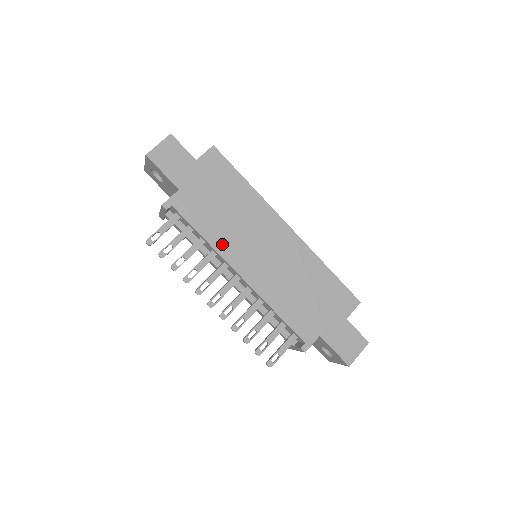
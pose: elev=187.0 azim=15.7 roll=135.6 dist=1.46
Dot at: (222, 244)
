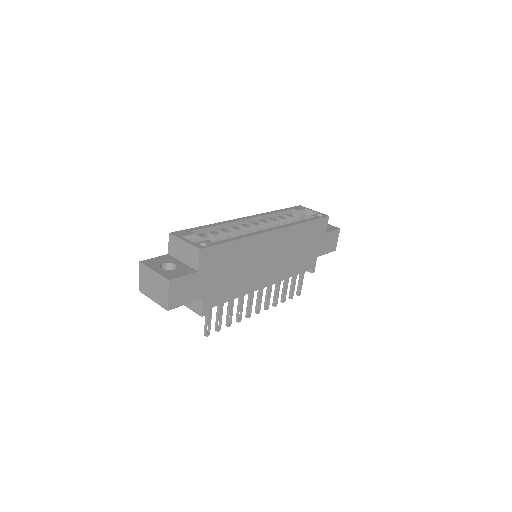
Dot at: (247, 287)
